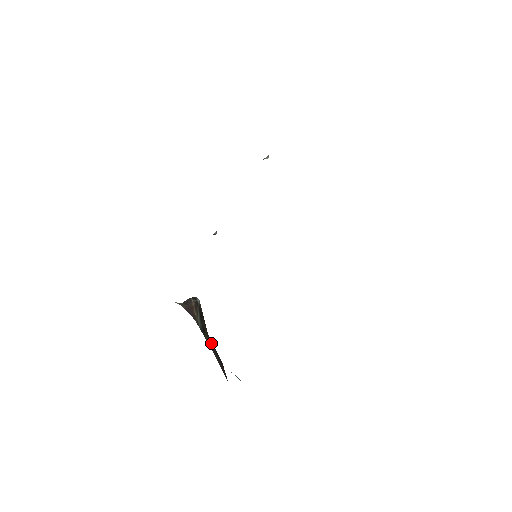
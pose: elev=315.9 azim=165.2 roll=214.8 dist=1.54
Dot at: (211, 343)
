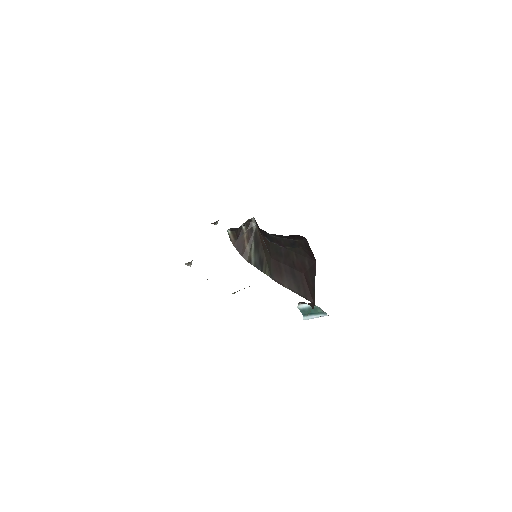
Dot at: (278, 267)
